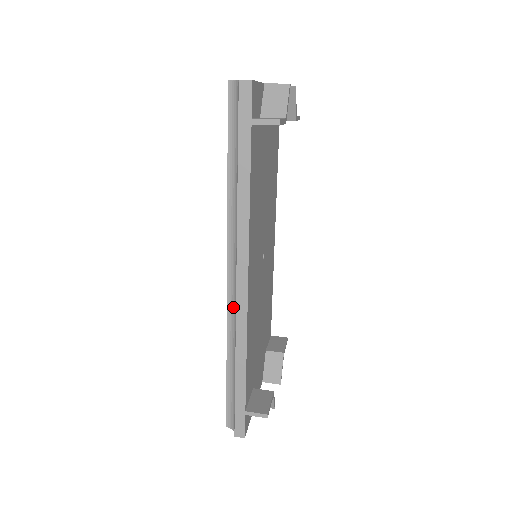
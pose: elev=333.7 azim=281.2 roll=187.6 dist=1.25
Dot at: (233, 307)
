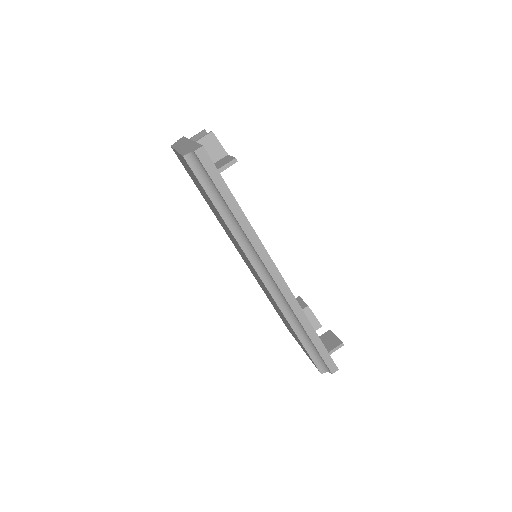
Dot at: (278, 295)
